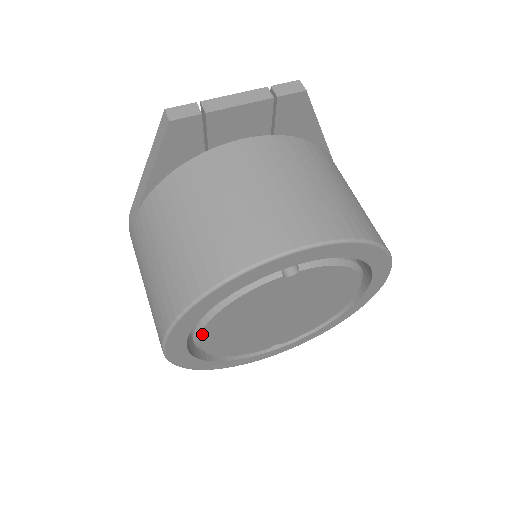
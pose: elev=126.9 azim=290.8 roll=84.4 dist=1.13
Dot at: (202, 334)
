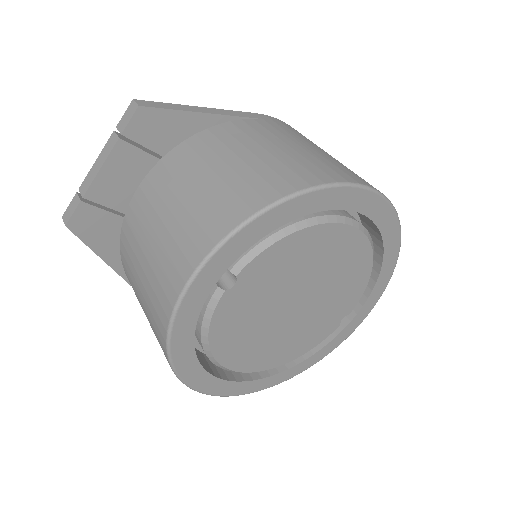
Dot at: (228, 367)
